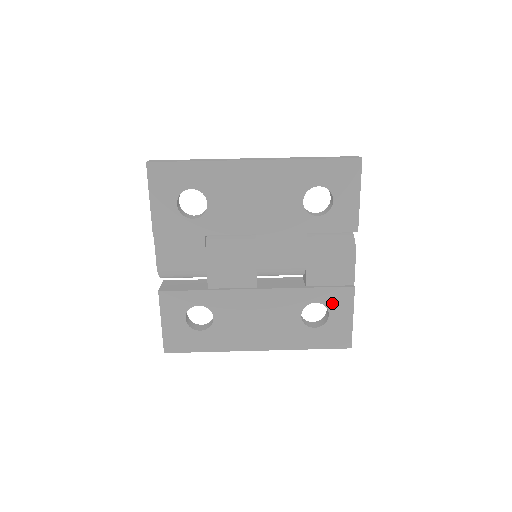
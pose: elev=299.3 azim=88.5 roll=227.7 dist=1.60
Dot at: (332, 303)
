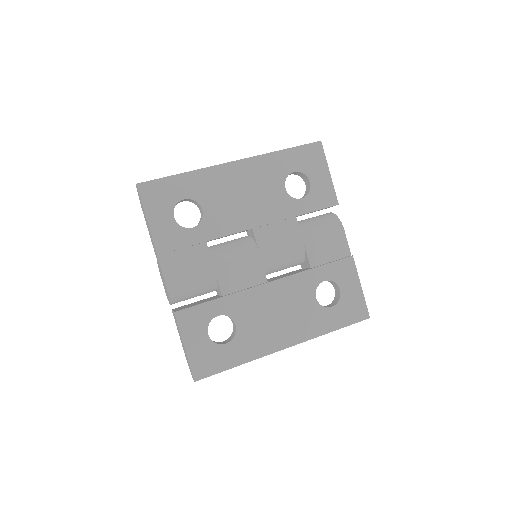
Dot at: (339, 277)
